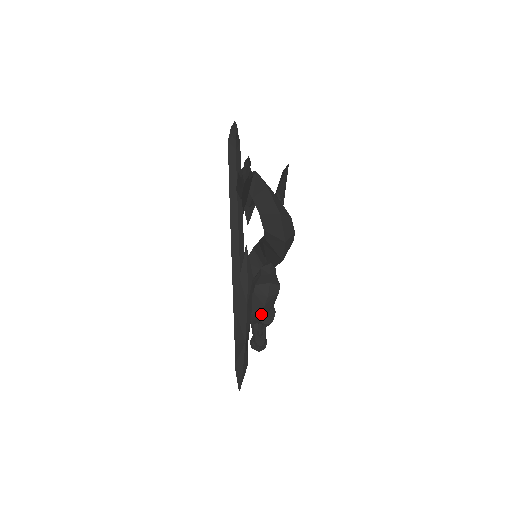
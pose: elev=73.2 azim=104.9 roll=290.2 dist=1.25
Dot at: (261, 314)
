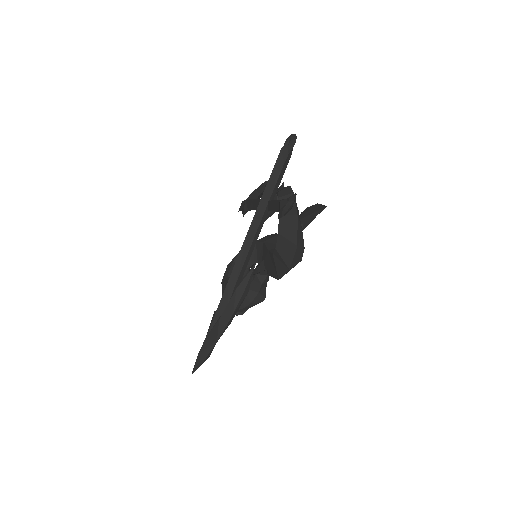
Dot at: (238, 311)
